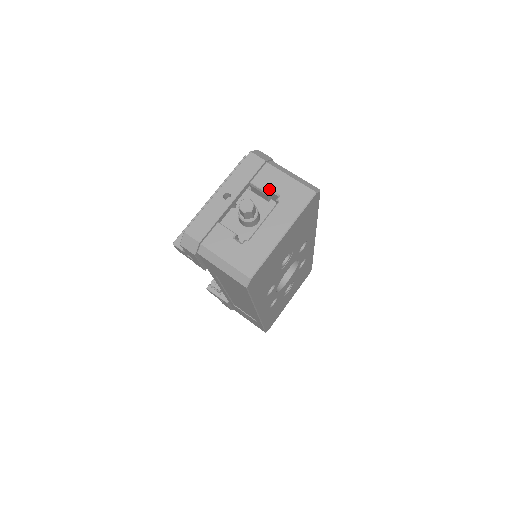
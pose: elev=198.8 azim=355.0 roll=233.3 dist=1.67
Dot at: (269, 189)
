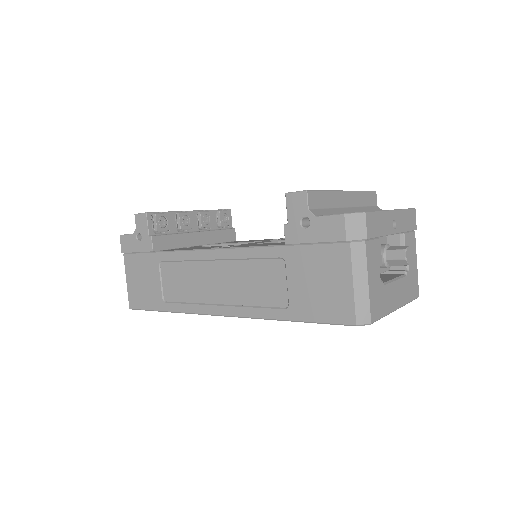
Dot at: occluded
